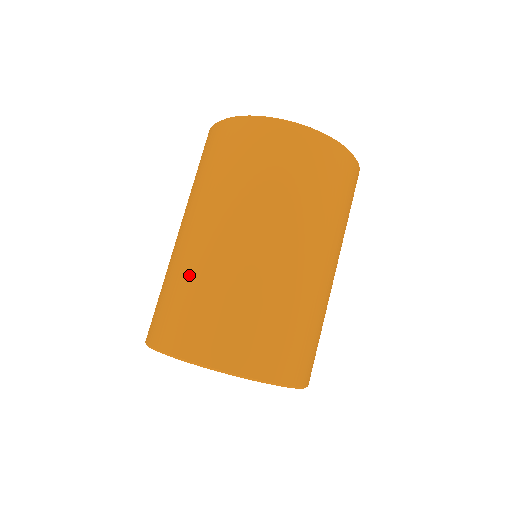
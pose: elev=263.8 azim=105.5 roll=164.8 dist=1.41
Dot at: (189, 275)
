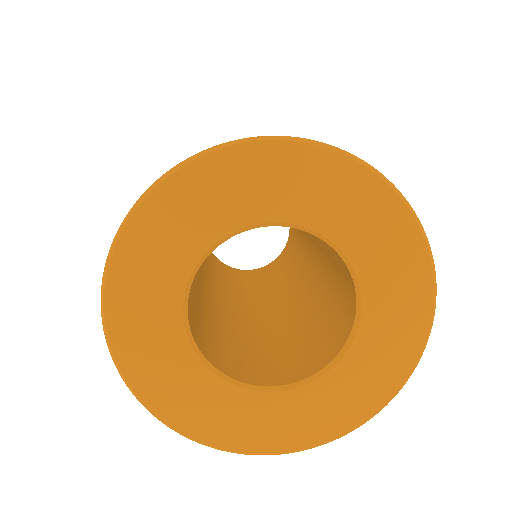
Dot at: occluded
